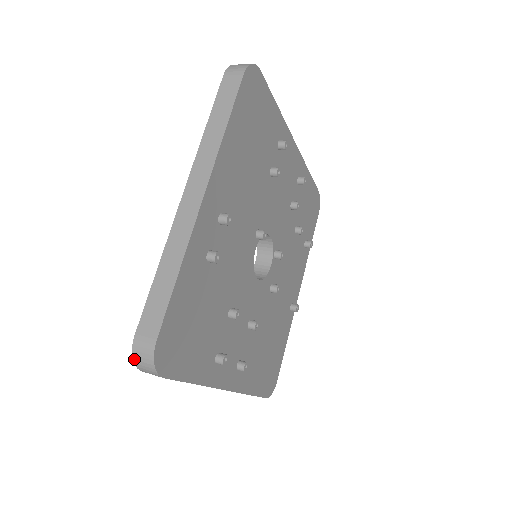
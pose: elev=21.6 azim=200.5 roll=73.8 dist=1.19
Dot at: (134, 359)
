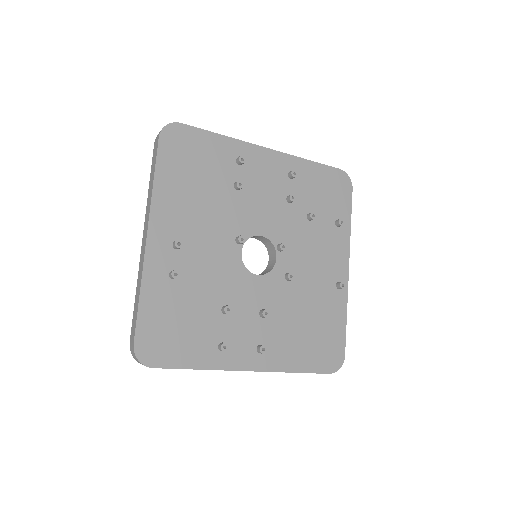
Dot at: occluded
